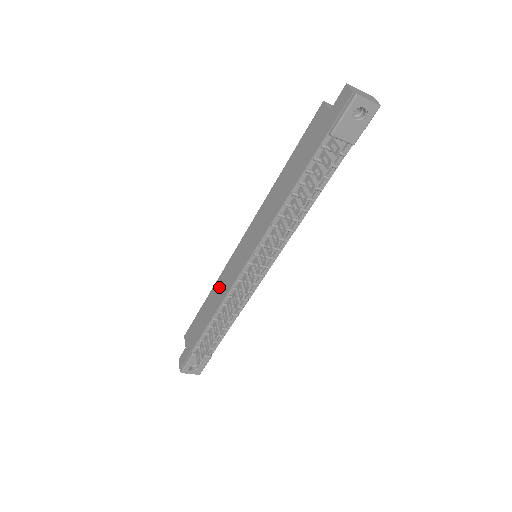
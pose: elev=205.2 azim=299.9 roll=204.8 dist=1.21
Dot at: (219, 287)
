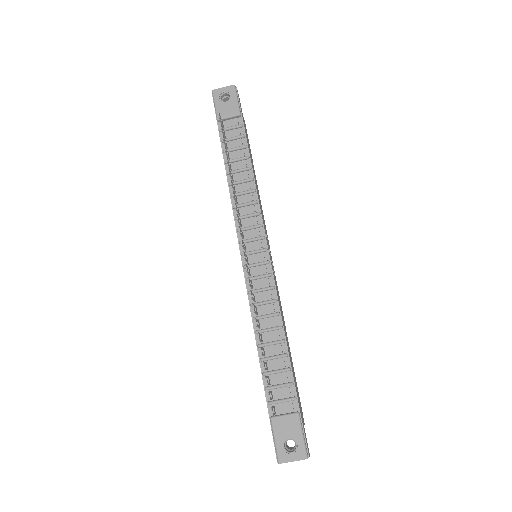
Dot at: occluded
